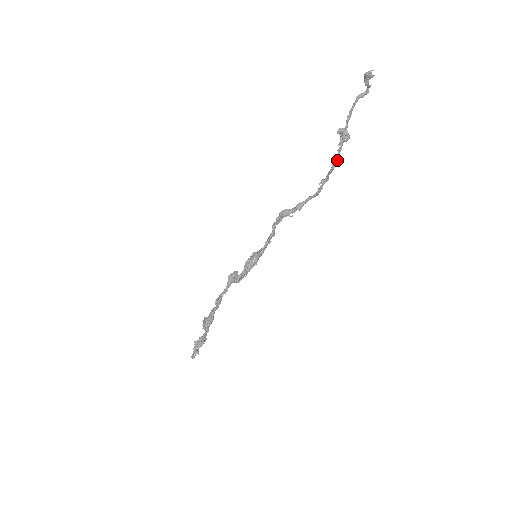
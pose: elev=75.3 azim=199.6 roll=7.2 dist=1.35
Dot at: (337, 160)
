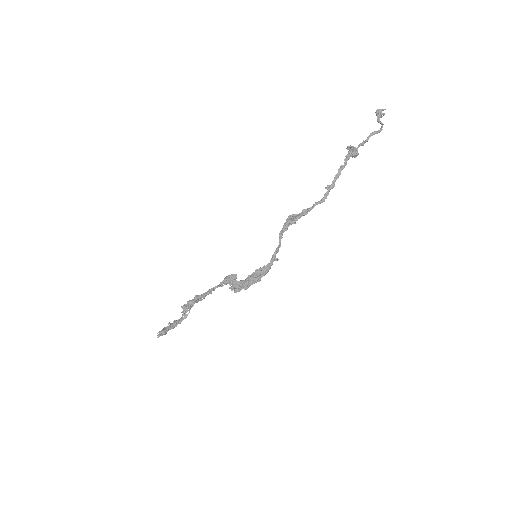
Dot at: (343, 168)
